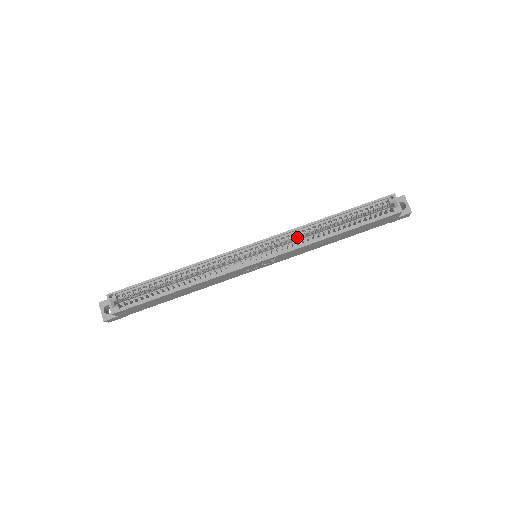
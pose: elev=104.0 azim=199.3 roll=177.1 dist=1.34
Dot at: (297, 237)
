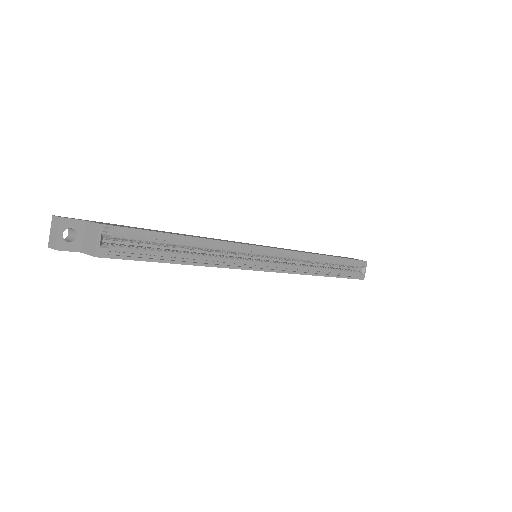
Dot at: (299, 260)
